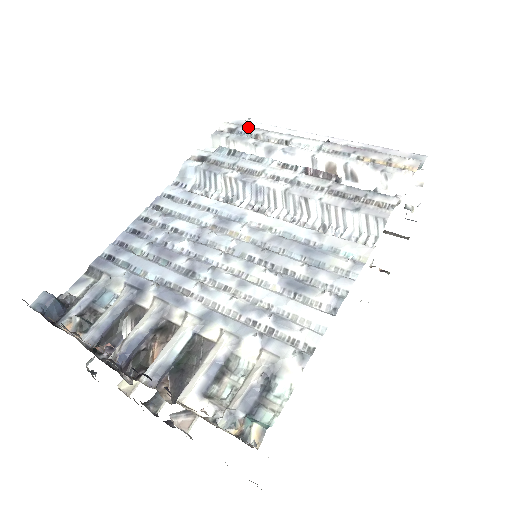
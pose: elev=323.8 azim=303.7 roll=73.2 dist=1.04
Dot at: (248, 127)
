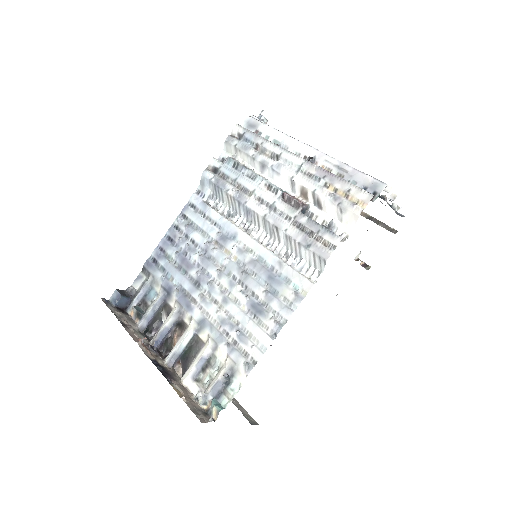
Dot at: (252, 133)
